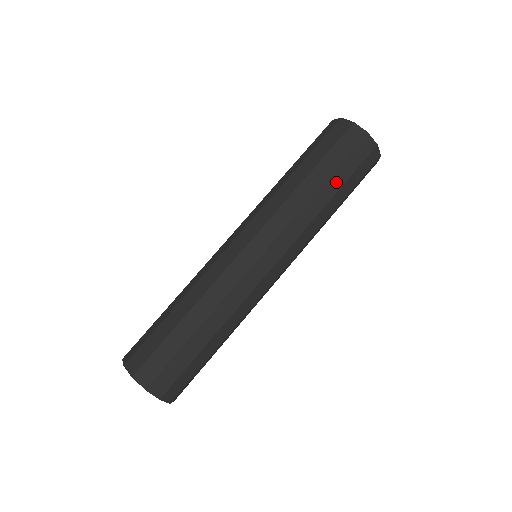
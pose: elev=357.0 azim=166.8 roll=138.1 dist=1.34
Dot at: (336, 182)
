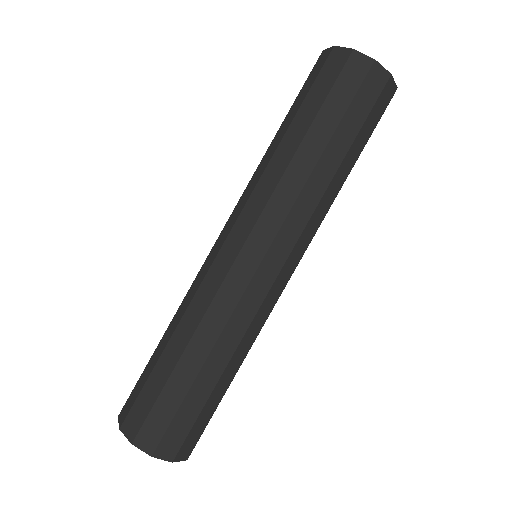
Dot at: (355, 151)
